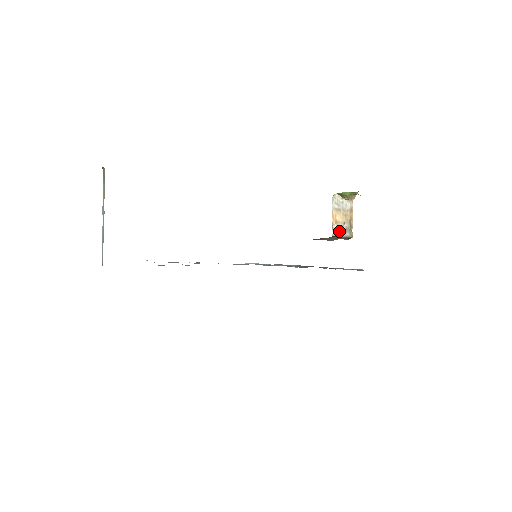
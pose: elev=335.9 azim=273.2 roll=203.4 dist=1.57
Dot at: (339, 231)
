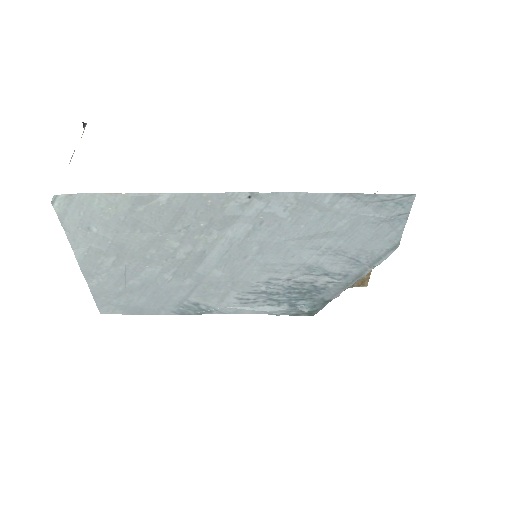
Dot at: occluded
